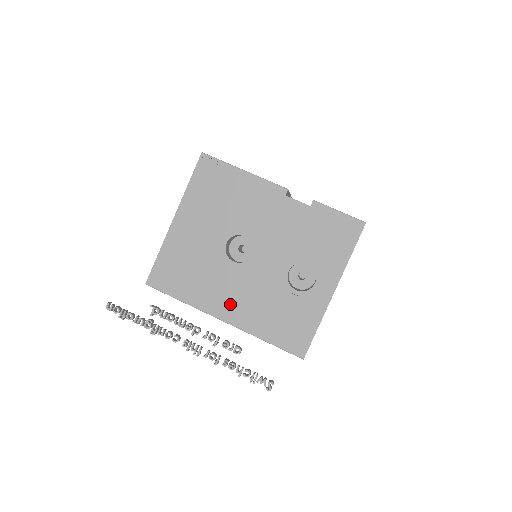
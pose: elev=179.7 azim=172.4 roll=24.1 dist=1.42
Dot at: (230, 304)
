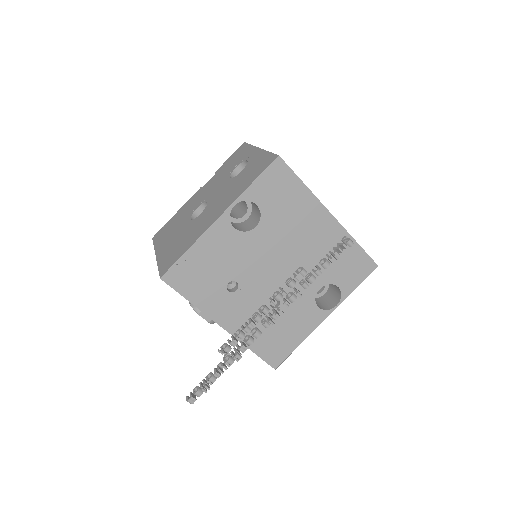
Dot at: (215, 213)
